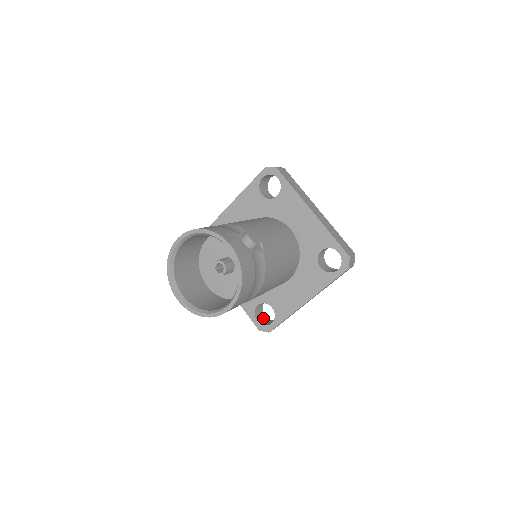
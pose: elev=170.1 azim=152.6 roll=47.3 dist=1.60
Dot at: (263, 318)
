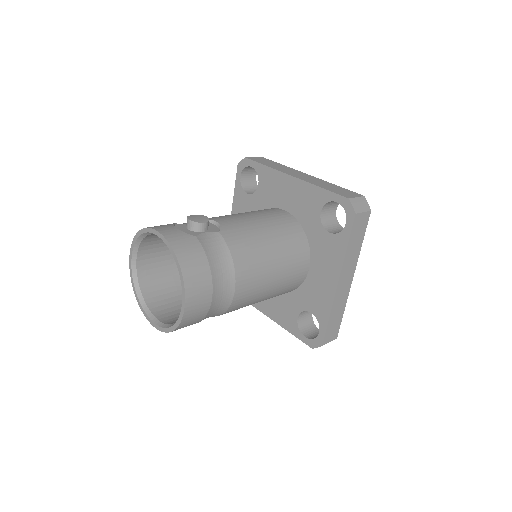
Dot at: (316, 333)
